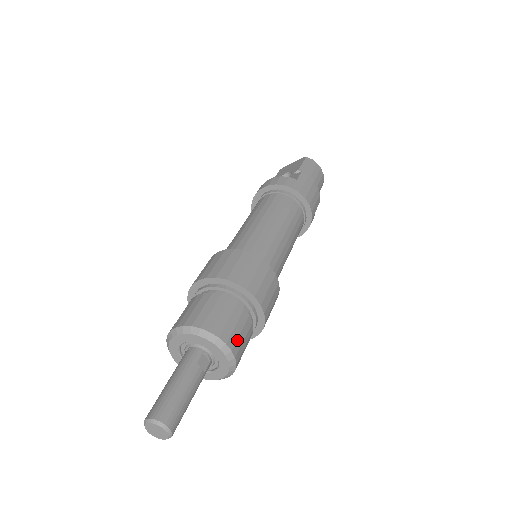
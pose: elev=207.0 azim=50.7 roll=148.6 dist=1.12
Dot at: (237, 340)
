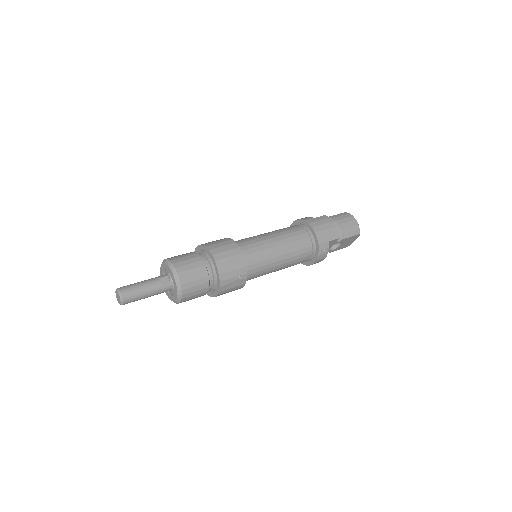
Dot at: (186, 271)
